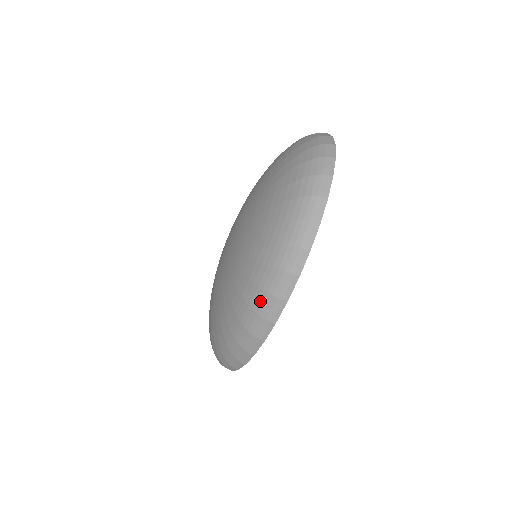
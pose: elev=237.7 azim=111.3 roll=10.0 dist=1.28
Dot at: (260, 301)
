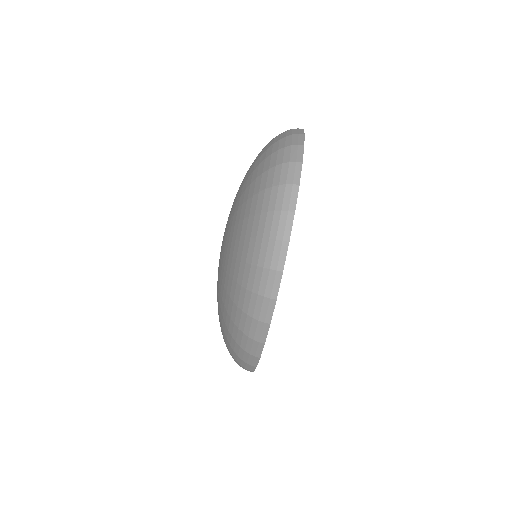
Dot at: (236, 349)
